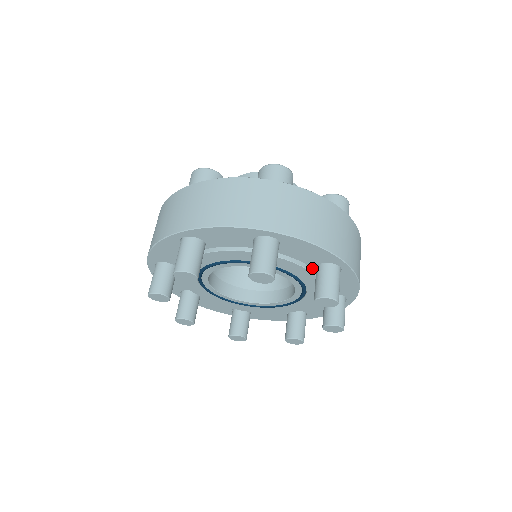
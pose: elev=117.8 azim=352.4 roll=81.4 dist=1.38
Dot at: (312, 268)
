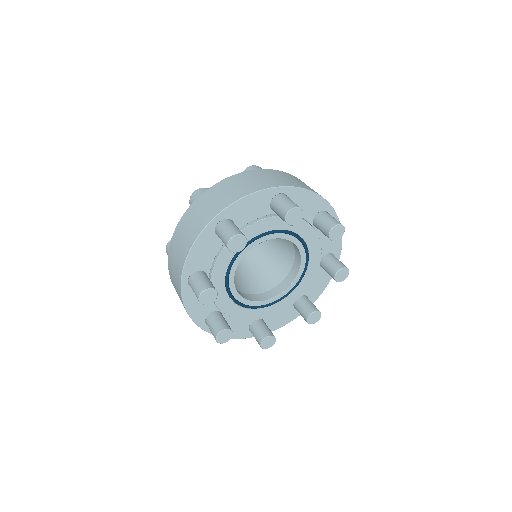
Dot at: (310, 225)
